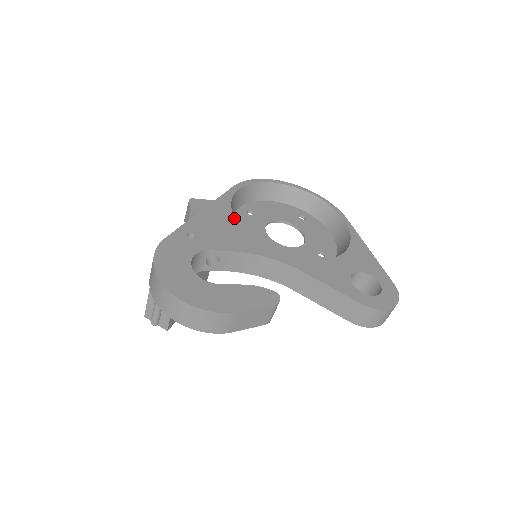
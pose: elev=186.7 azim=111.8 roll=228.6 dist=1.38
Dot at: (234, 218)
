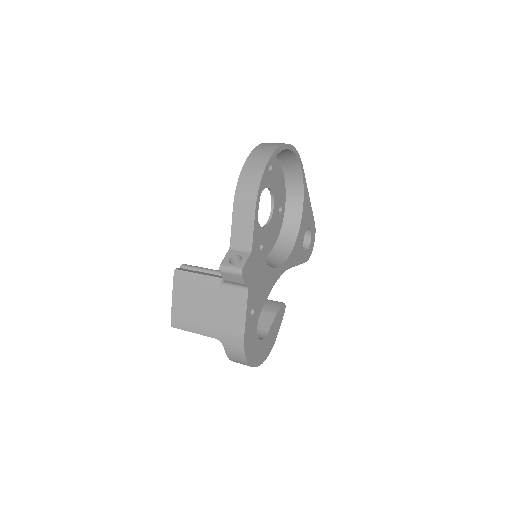
Dot at: (263, 259)
